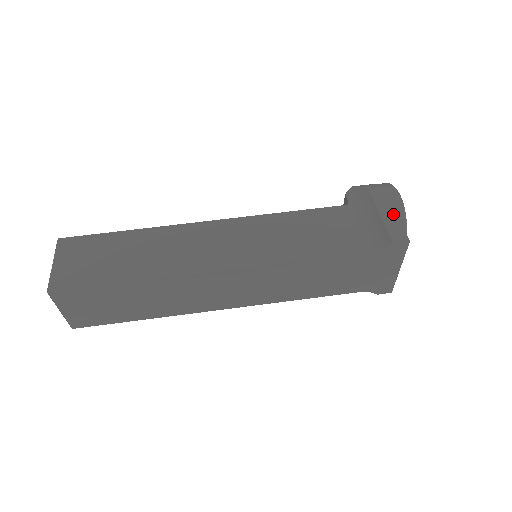
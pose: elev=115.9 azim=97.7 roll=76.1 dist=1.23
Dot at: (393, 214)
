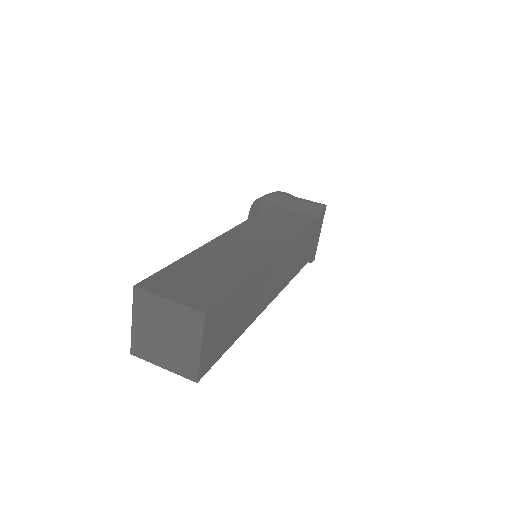
Dot at: (301, 199)
